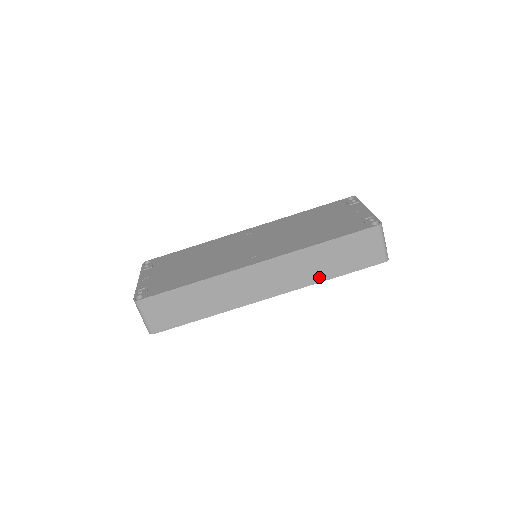
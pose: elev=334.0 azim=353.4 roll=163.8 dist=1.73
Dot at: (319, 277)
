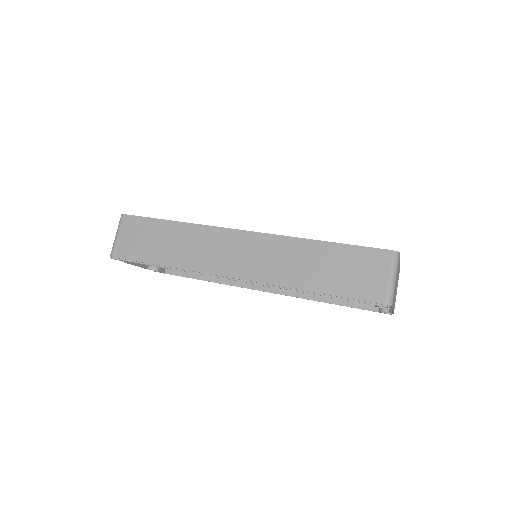
Dot at: (298, 282)
